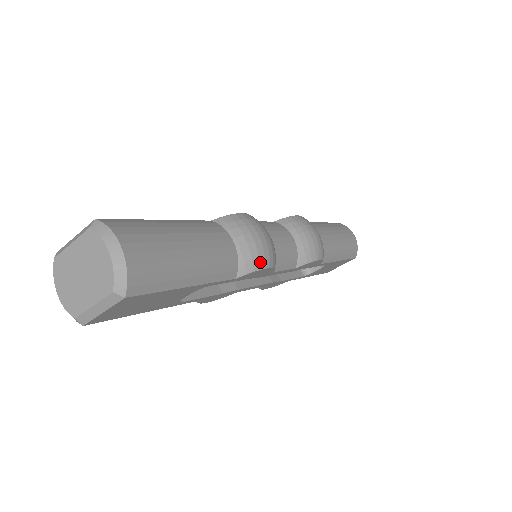
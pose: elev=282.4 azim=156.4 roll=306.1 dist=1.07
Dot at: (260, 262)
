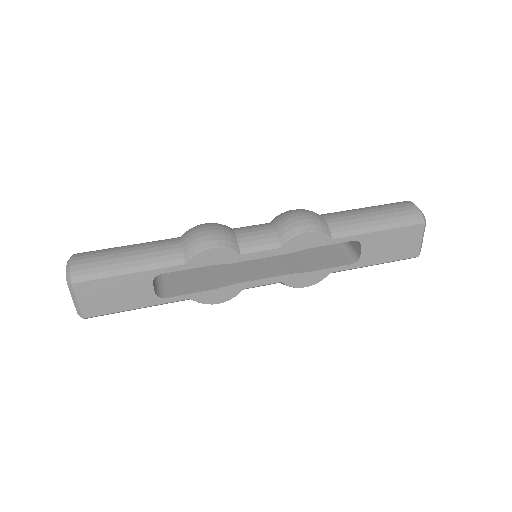
Dot at: (201, 245)
